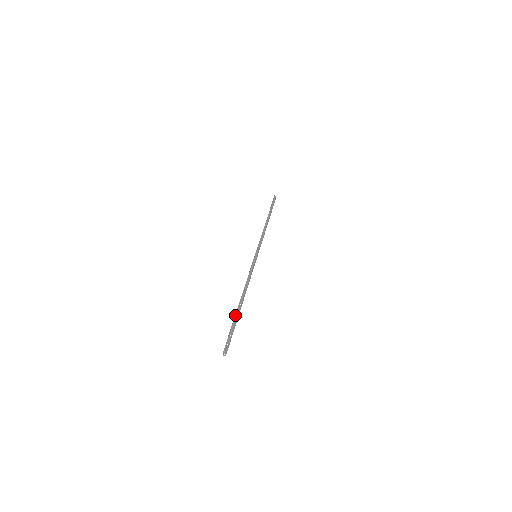
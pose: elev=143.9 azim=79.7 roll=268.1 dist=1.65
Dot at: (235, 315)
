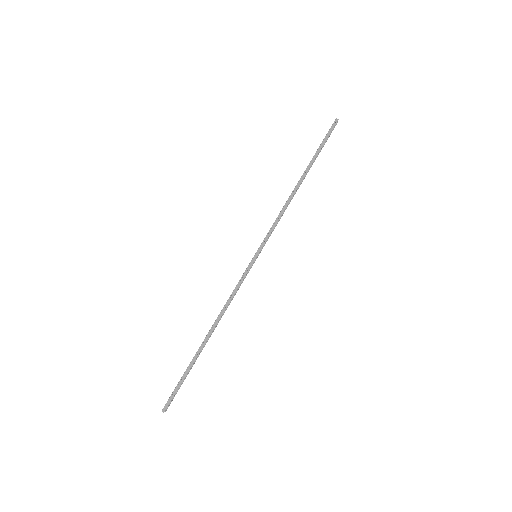
Dot at: (192, 359)
